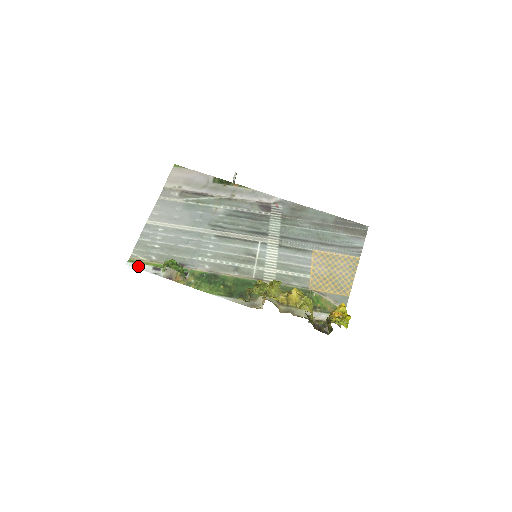
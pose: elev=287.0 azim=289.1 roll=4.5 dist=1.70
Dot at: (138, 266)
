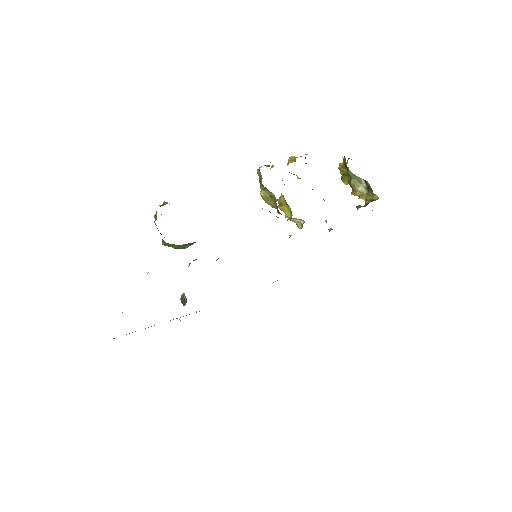
Dot at: occluded
